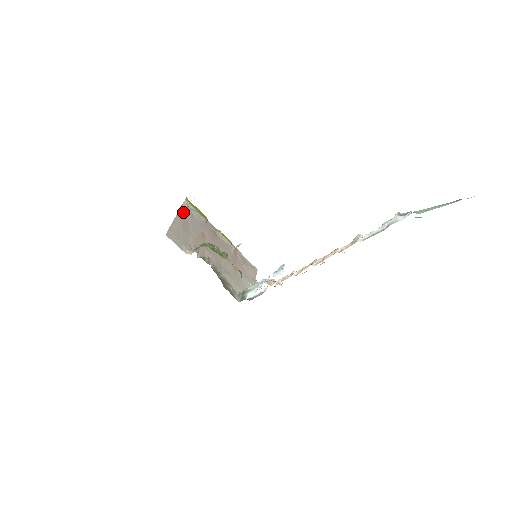
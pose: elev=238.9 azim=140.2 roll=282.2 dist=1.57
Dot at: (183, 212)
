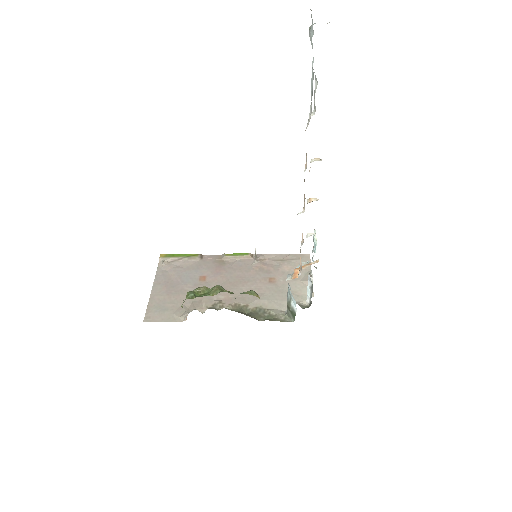
Dot at: (162, 274)
